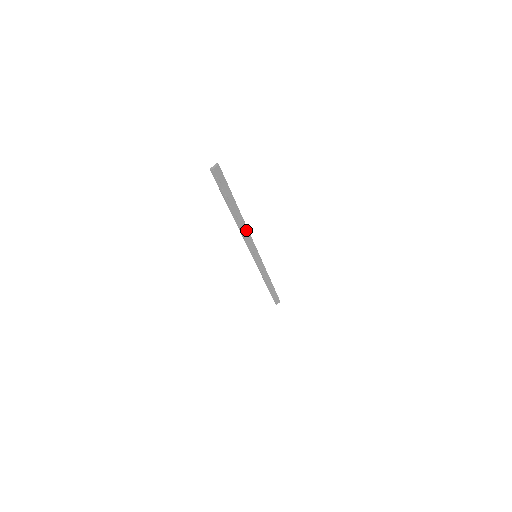
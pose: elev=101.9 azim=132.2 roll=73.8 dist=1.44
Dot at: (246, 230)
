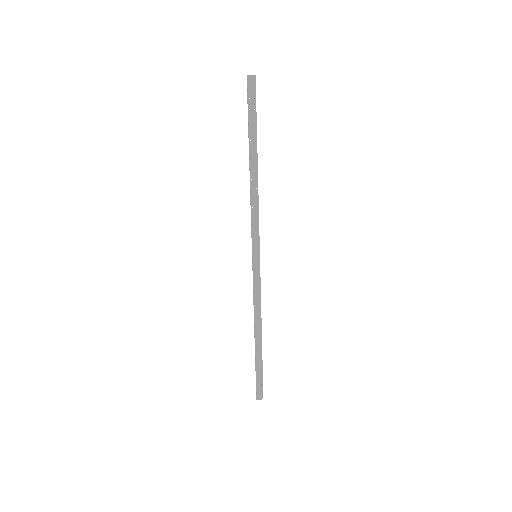
Dot at: (256, 196)
